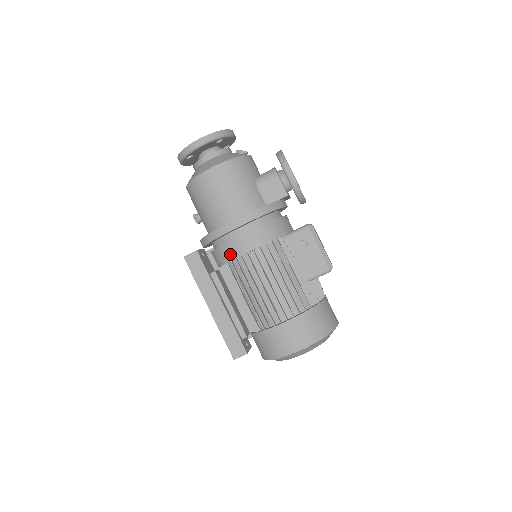
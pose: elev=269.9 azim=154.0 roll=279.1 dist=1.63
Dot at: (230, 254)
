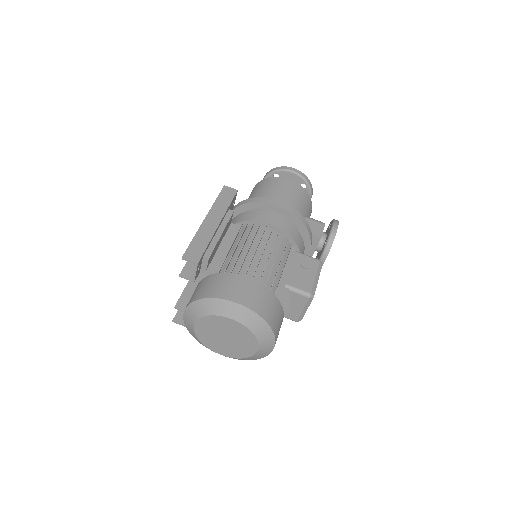
Dot at: (254, 217)
